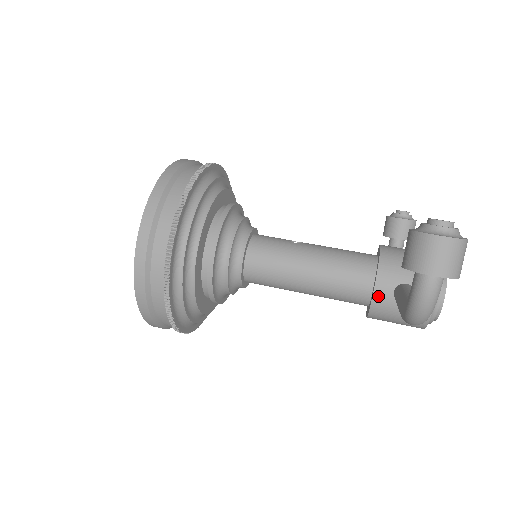
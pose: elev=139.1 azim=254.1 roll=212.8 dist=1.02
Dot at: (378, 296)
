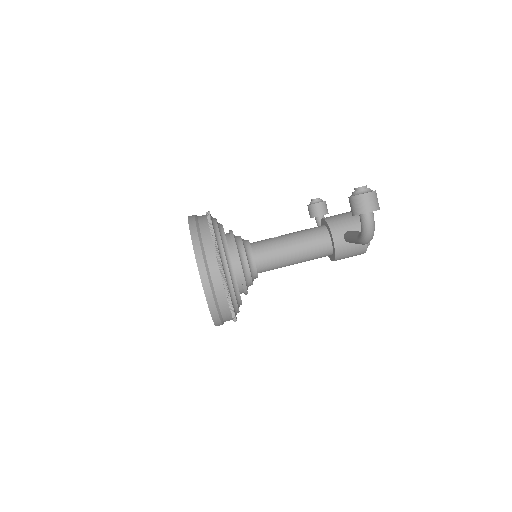
Dot at: (337, 244)
